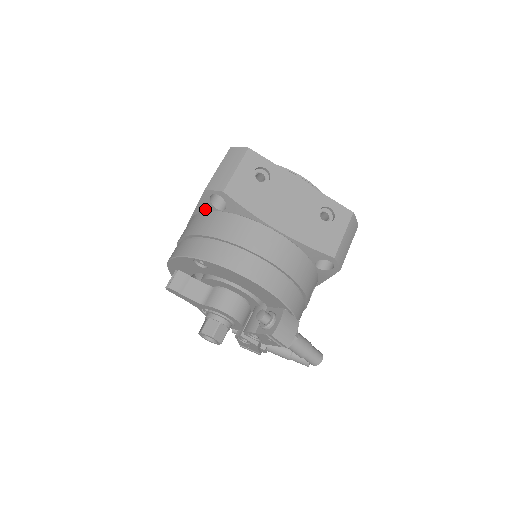
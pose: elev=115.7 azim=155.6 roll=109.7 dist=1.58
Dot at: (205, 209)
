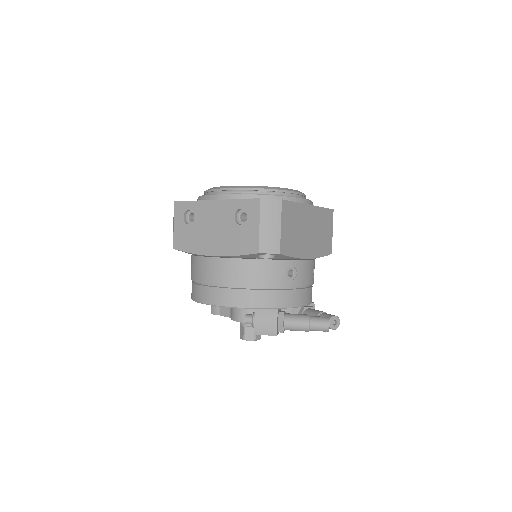
Dot at: occluded
